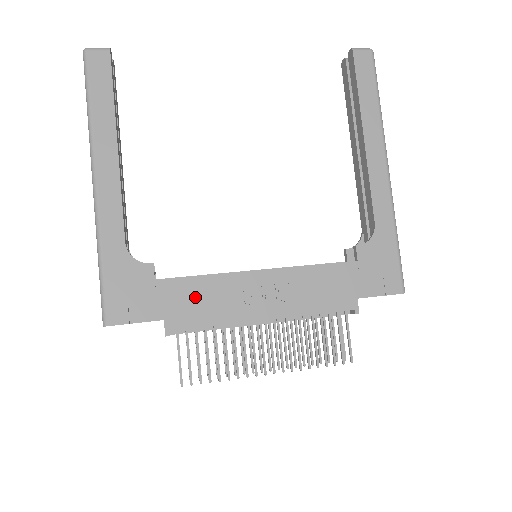
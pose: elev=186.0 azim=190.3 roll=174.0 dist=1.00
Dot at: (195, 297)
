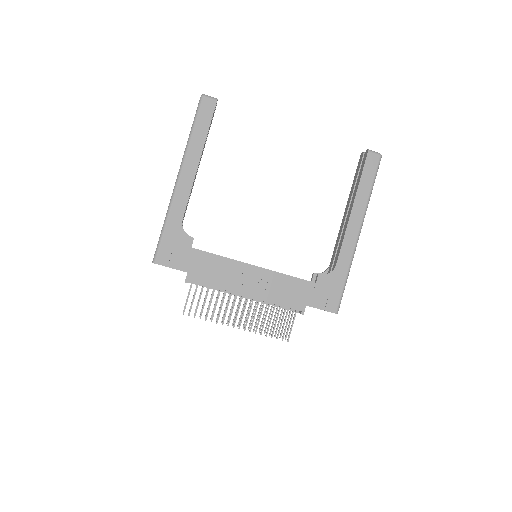
Dot at: (210, 266)
